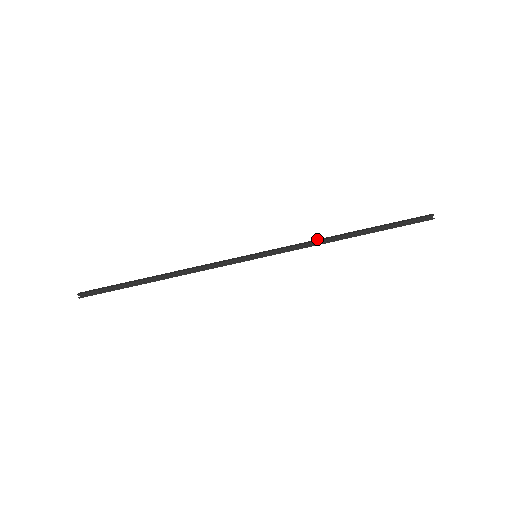
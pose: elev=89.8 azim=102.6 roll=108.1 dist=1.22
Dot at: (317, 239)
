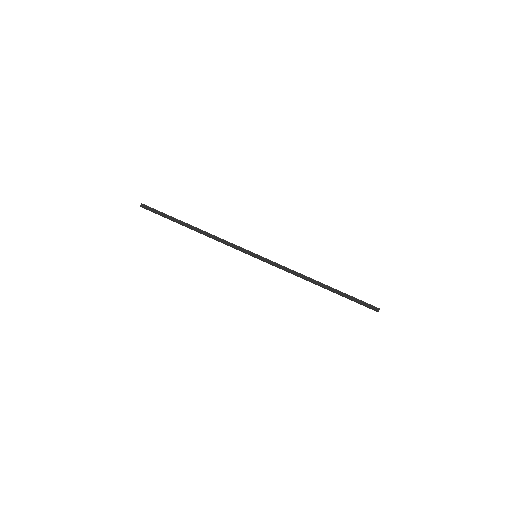
Dot at: (299, 273)
